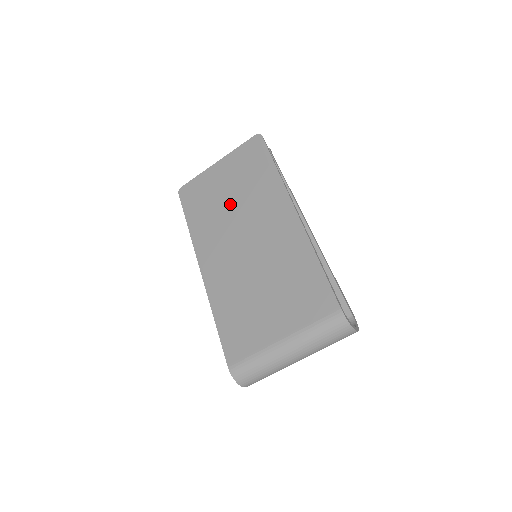
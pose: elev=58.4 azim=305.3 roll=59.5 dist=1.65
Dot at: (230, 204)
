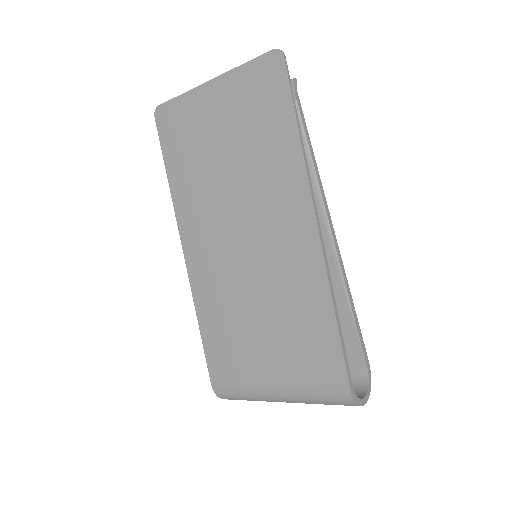
Dot at: (225, 169)
